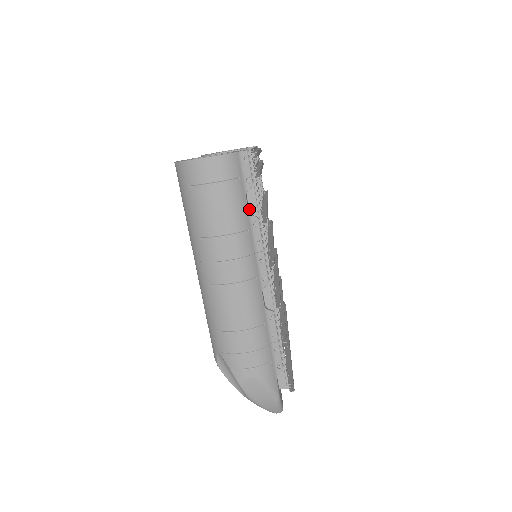
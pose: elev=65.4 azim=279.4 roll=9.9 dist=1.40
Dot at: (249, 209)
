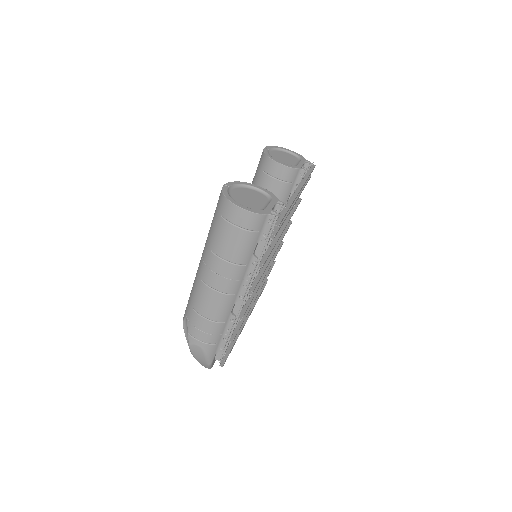
Dot at: (255, 250)
